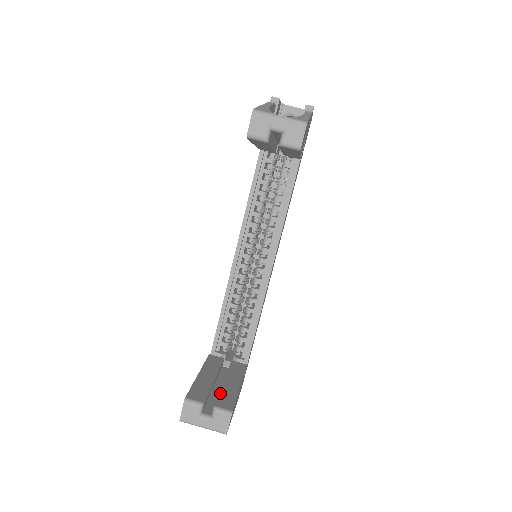
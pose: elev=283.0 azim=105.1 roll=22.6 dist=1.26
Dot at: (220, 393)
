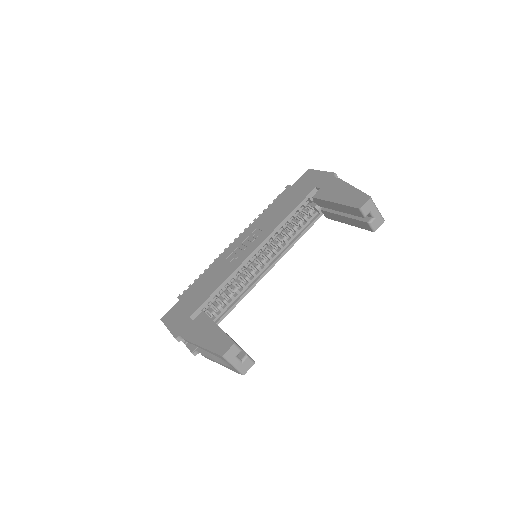
Dot at: occluded
